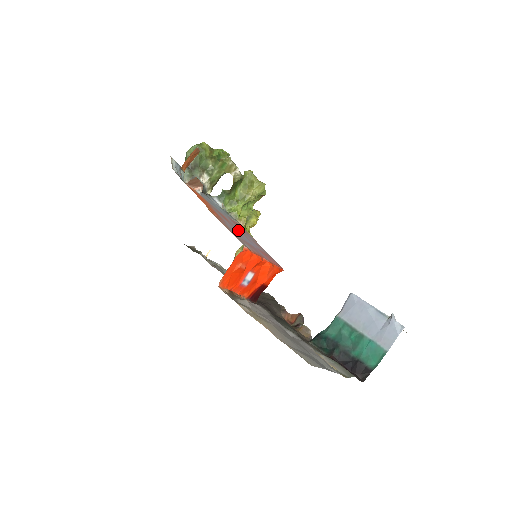
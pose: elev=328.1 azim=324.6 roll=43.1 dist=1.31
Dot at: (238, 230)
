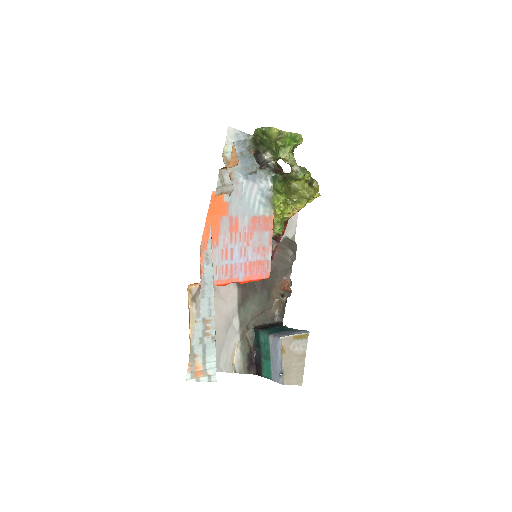
Dot at: (239, 243)
